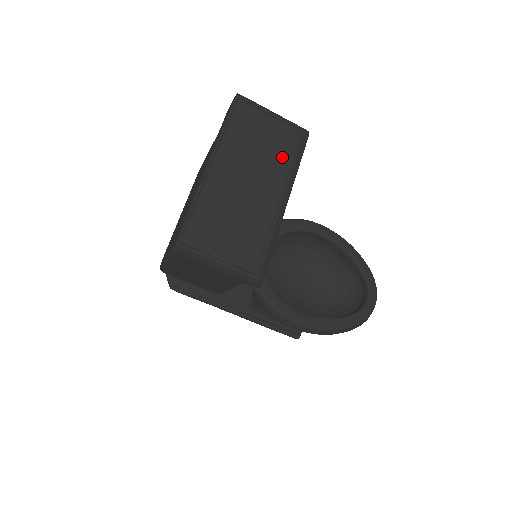
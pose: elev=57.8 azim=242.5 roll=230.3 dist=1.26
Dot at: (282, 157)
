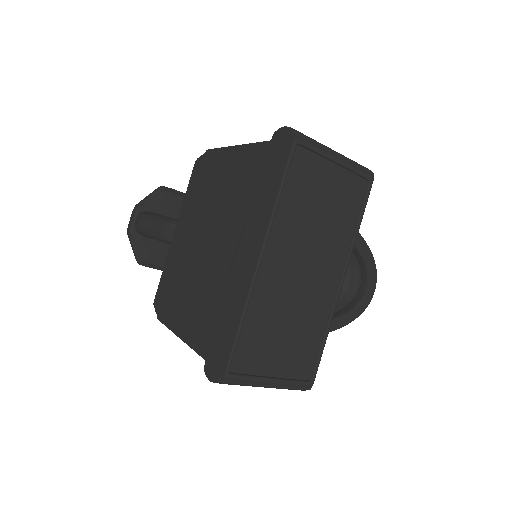
Dot at: (343, 224)
